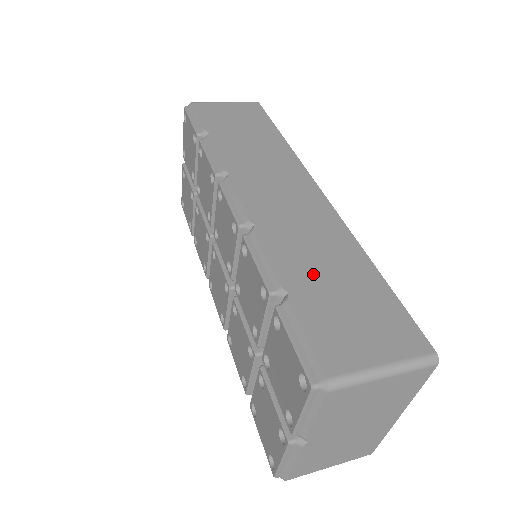
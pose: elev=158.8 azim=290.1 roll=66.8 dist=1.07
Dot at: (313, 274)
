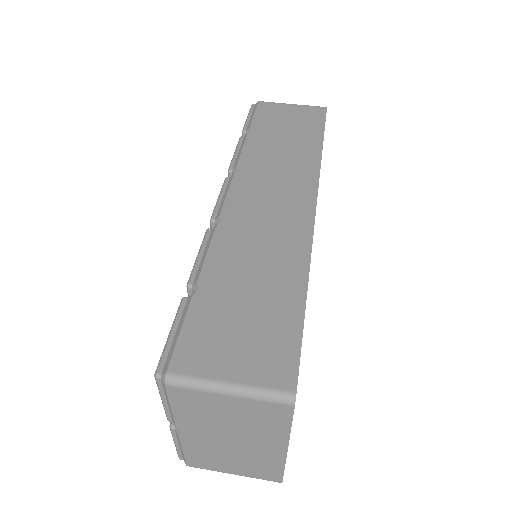
Dot at: (236, 280)
